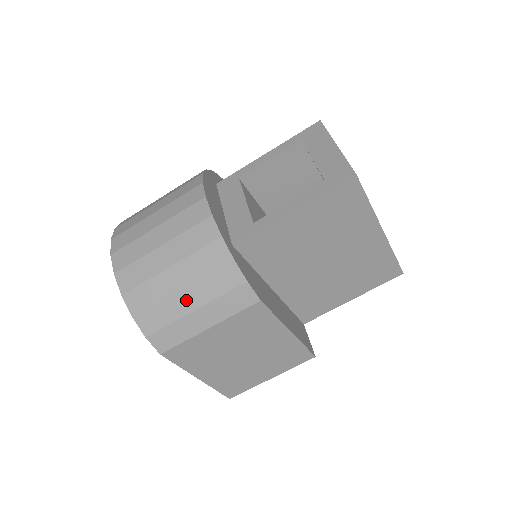
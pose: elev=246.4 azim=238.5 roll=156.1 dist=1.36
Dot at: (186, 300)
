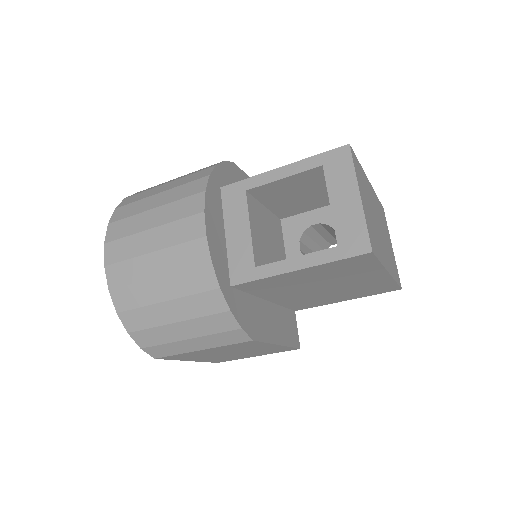
Dot at: (180, 331)
